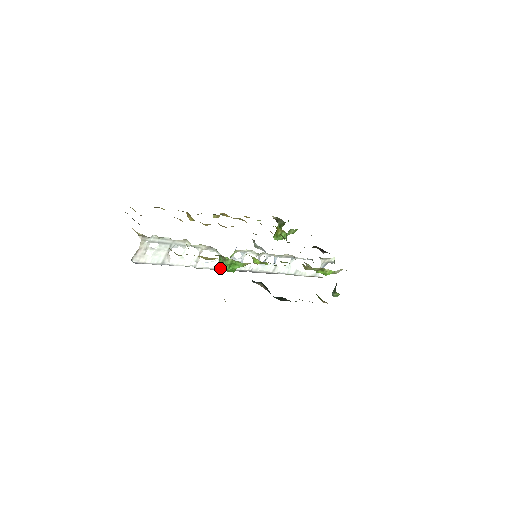
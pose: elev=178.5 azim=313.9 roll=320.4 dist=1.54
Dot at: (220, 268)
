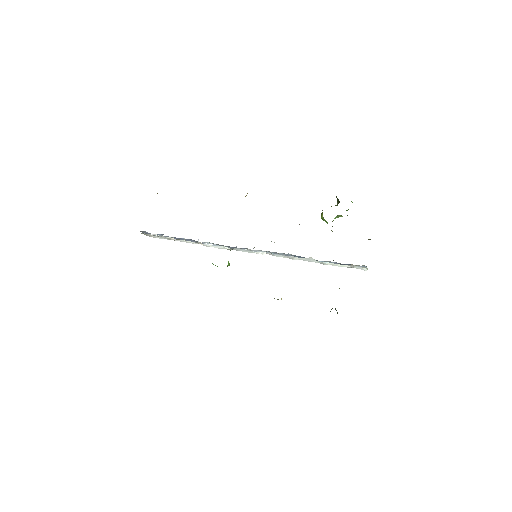
Dot at: (229, 249)
